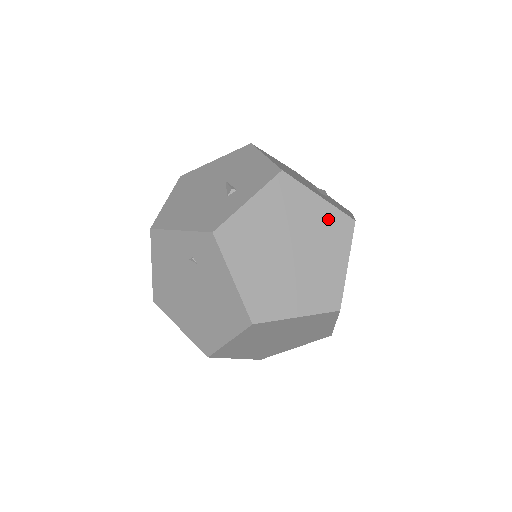
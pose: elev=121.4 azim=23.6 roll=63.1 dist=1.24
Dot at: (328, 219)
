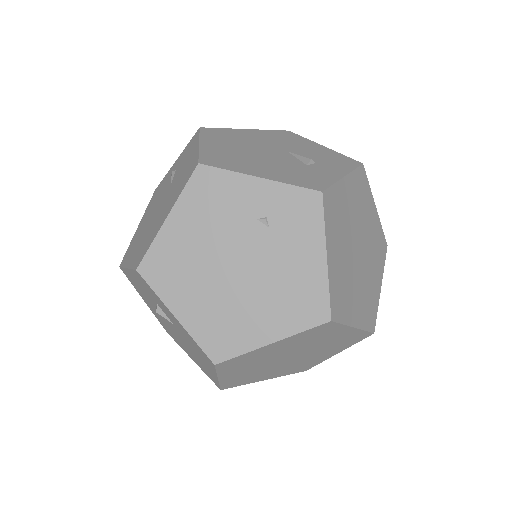
Dot at: (377, 233)
